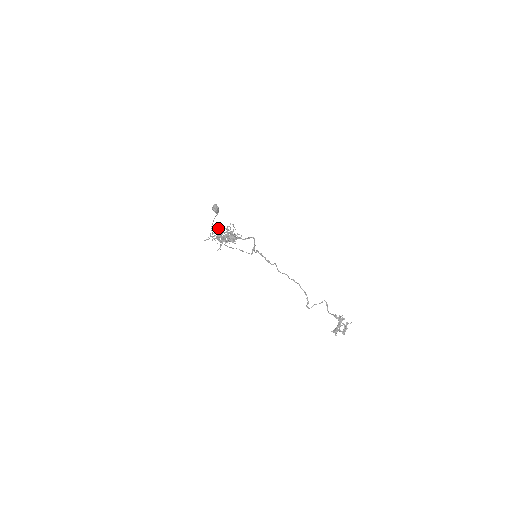
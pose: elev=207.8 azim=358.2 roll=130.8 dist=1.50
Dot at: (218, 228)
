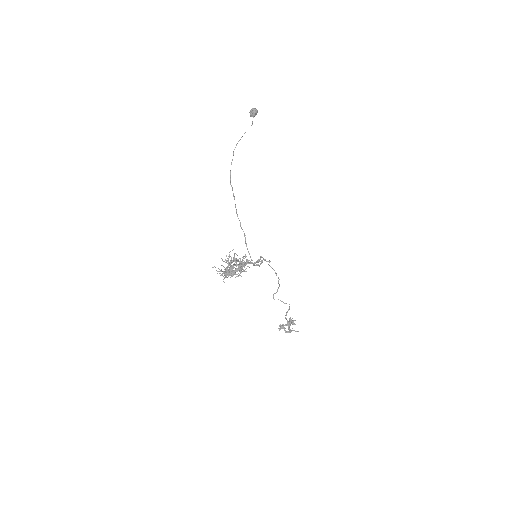
Dot at: occluded
